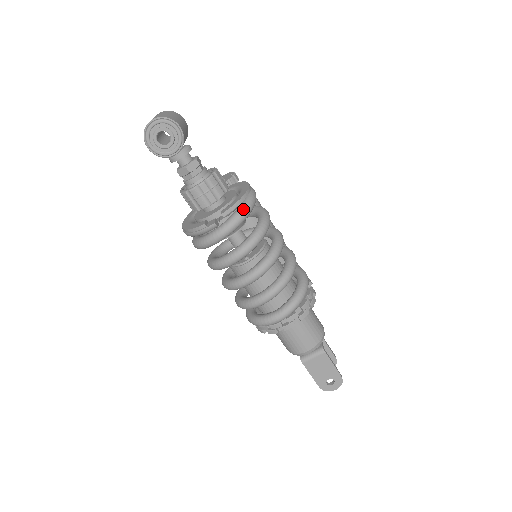
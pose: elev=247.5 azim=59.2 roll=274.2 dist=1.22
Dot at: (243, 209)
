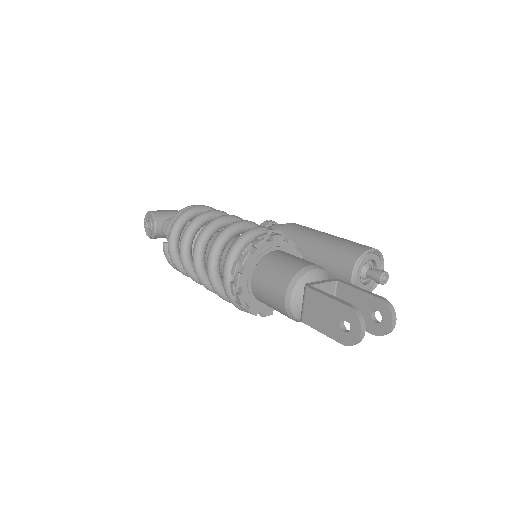
Dot at: (176, 219)
